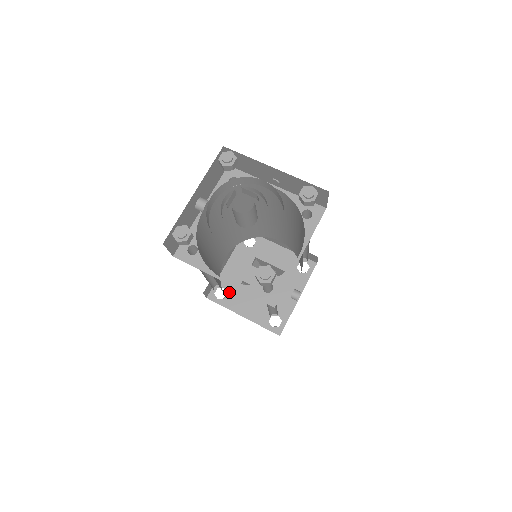
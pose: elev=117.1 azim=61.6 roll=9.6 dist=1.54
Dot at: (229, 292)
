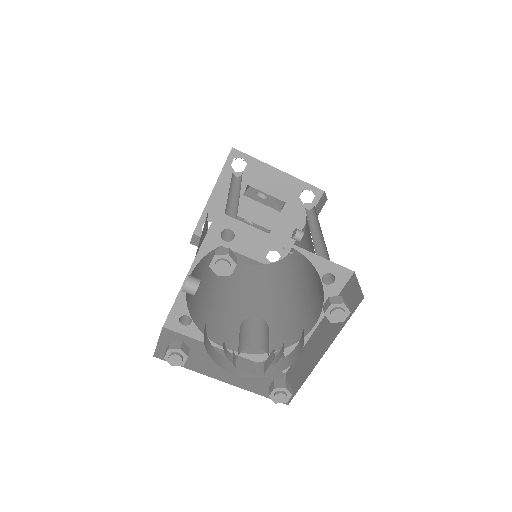
Dot at: occluded
